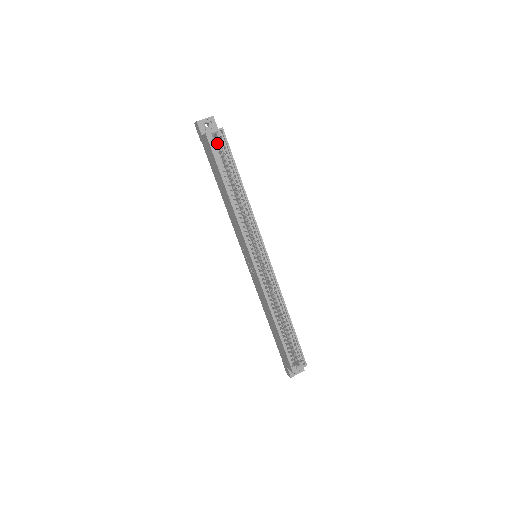
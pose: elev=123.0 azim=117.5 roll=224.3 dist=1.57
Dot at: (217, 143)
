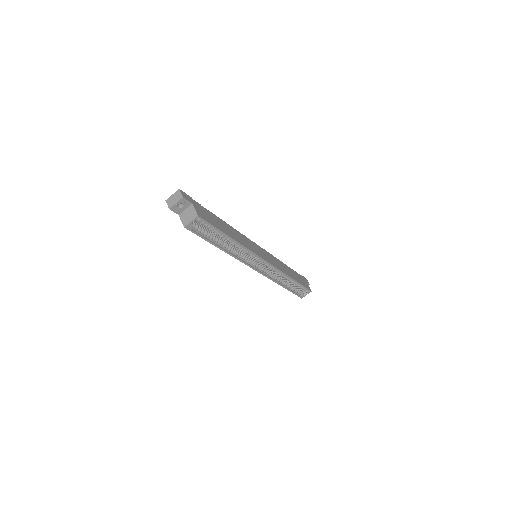
Dot at: occluded
